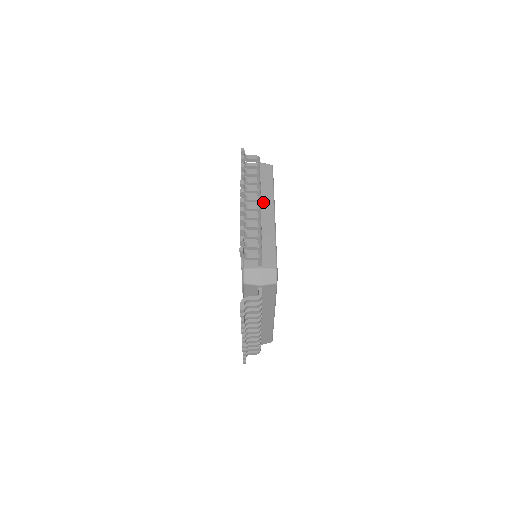
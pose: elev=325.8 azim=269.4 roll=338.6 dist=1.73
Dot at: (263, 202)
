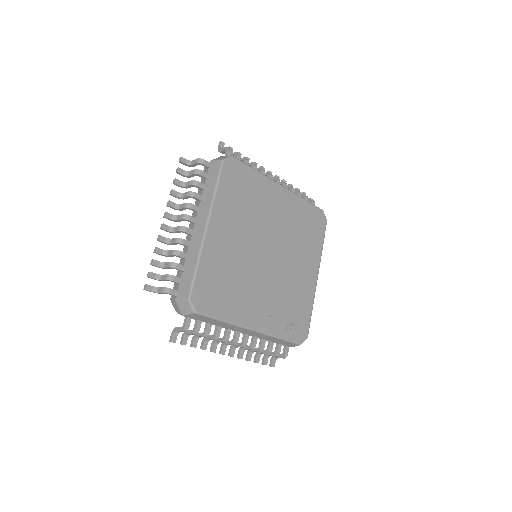
Dot at: occluded
